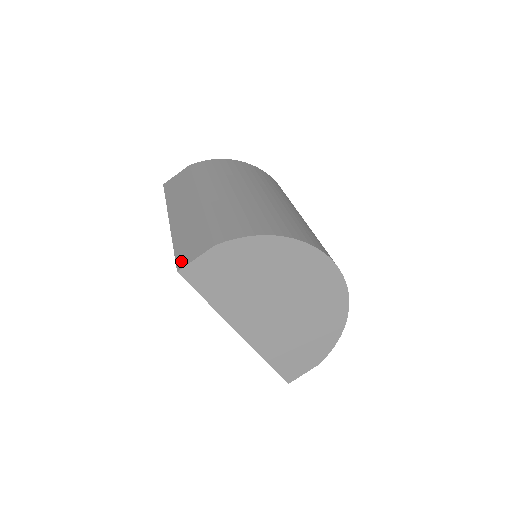
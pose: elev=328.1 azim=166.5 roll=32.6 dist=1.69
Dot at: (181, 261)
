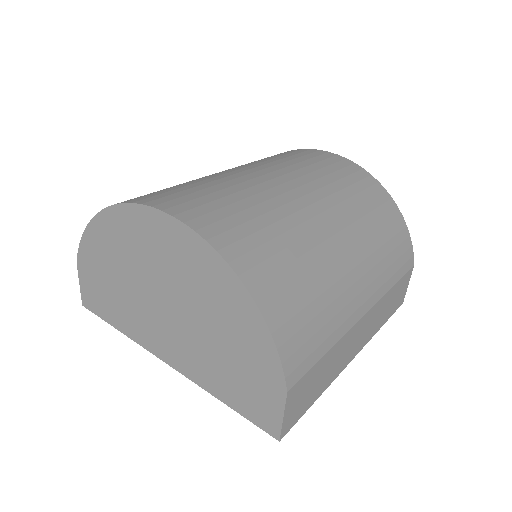
Dot at: occluded
